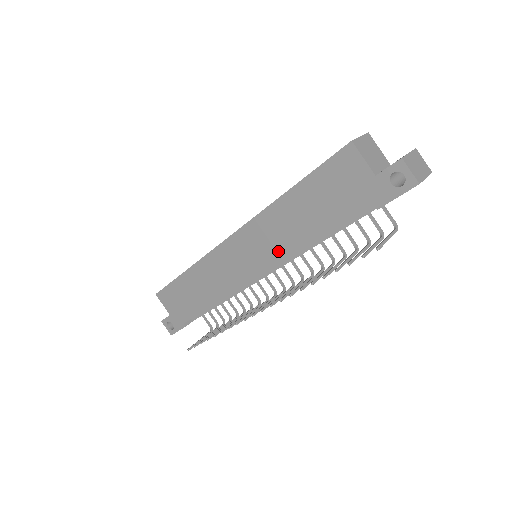
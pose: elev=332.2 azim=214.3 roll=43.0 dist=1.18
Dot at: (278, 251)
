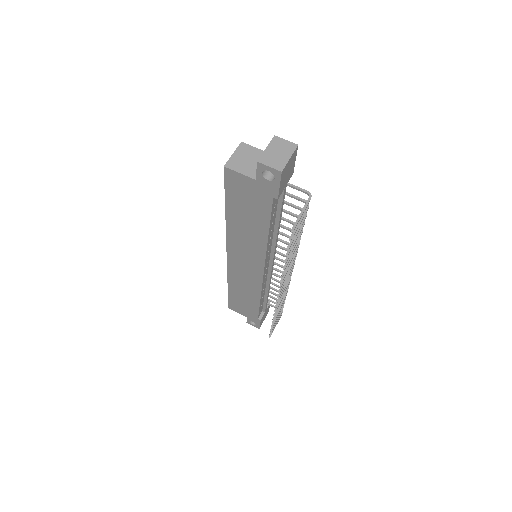
Dot at: (257, 252)
